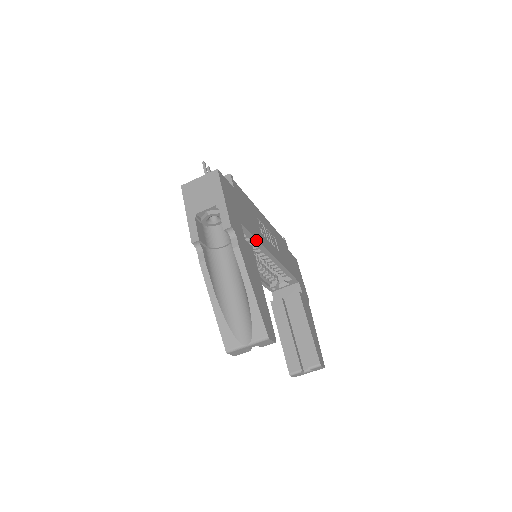
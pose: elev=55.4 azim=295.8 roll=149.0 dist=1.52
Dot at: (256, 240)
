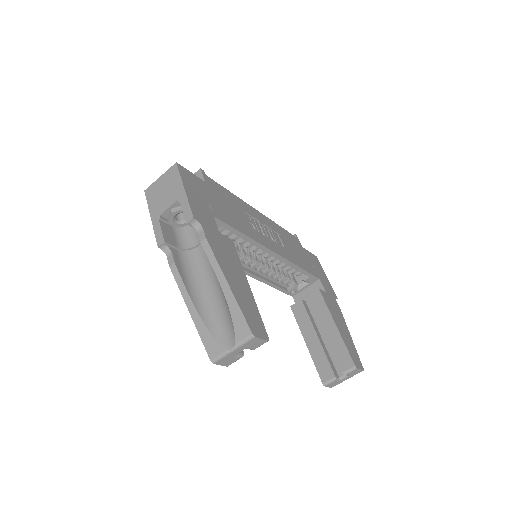
Dot at: (242, 234)
